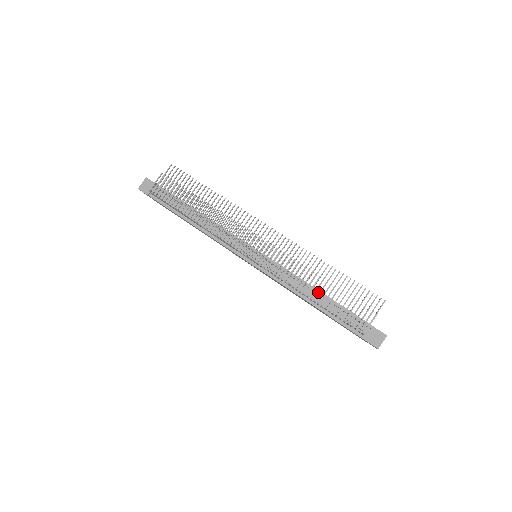
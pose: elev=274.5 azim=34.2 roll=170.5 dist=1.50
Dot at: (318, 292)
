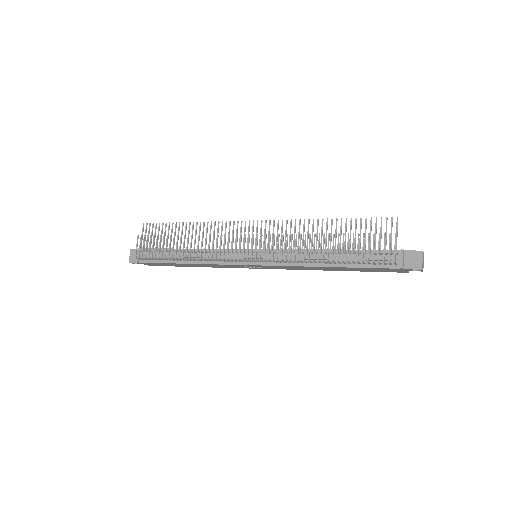
Dot at: (329, 251)
